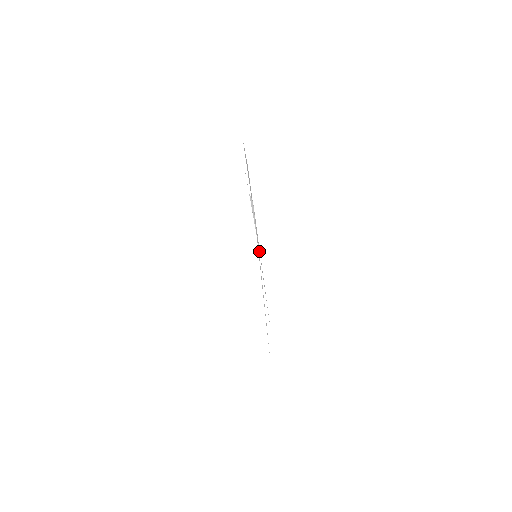
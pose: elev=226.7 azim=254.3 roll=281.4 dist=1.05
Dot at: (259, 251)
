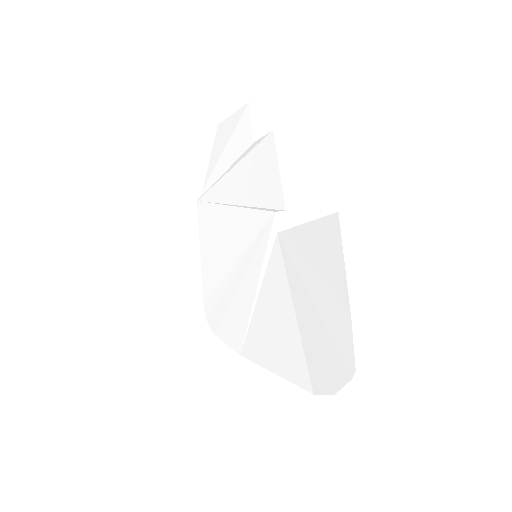
Dot at: (199, 201)
